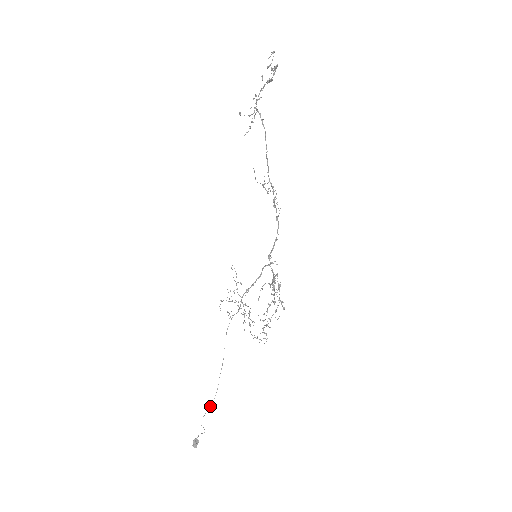
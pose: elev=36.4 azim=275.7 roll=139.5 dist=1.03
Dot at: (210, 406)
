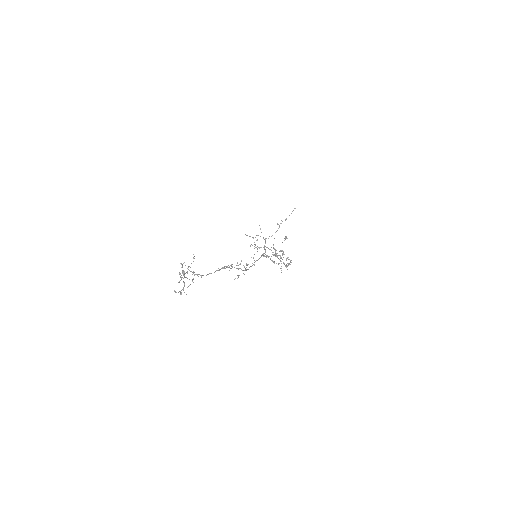
Dot at: occluded
